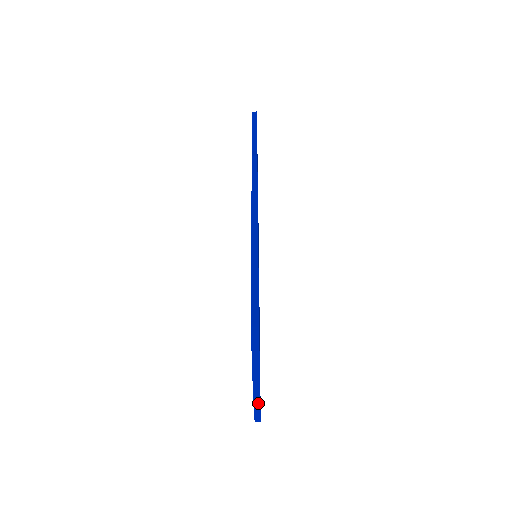
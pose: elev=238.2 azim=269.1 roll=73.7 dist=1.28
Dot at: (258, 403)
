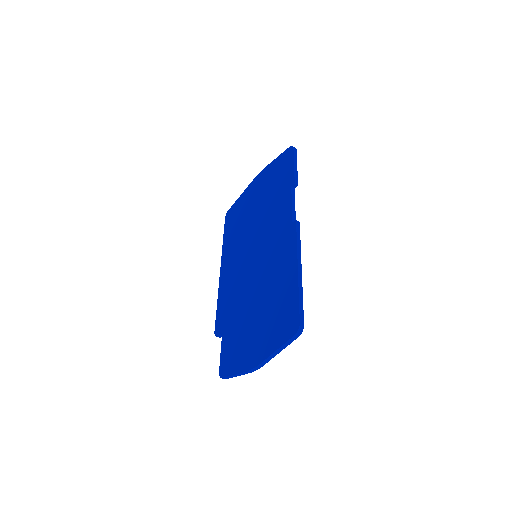
Dot at: (254, 370)
